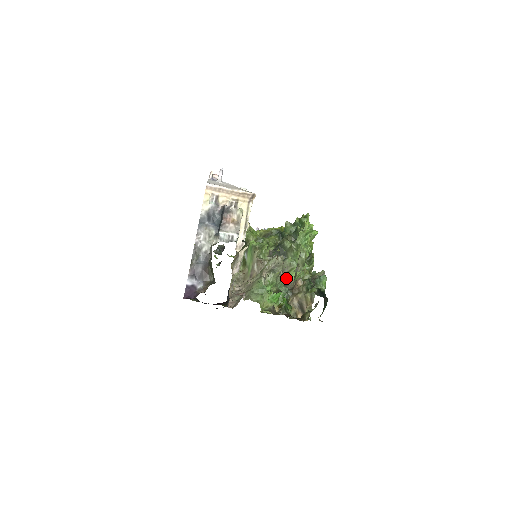
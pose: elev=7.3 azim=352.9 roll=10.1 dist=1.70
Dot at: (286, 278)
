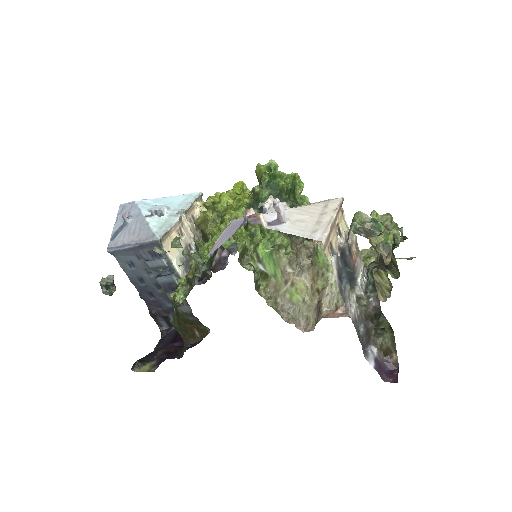
Dot at: occluded
